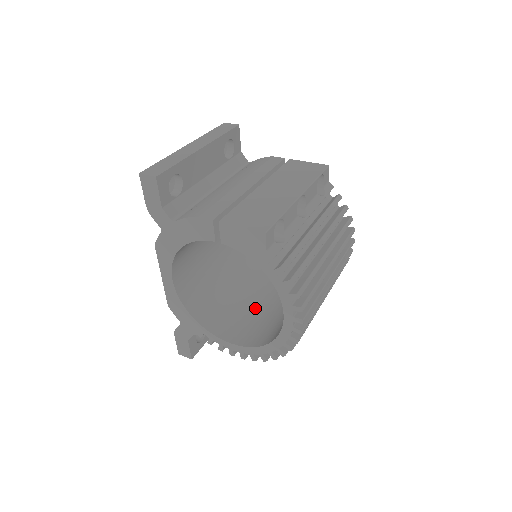
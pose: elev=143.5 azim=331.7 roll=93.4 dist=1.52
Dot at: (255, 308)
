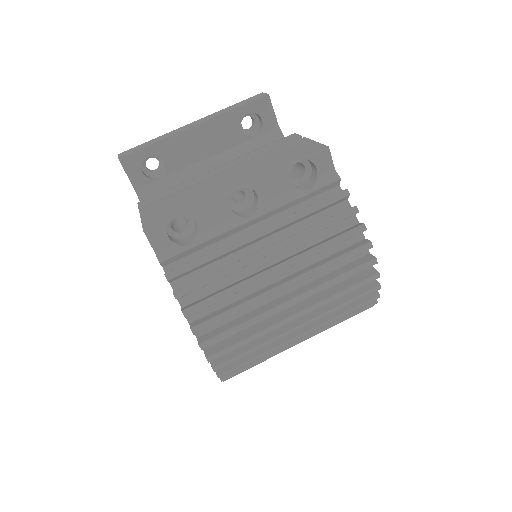
Dot at: occluded
